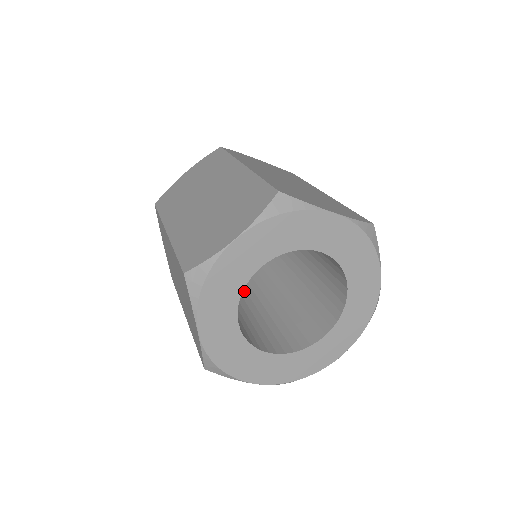
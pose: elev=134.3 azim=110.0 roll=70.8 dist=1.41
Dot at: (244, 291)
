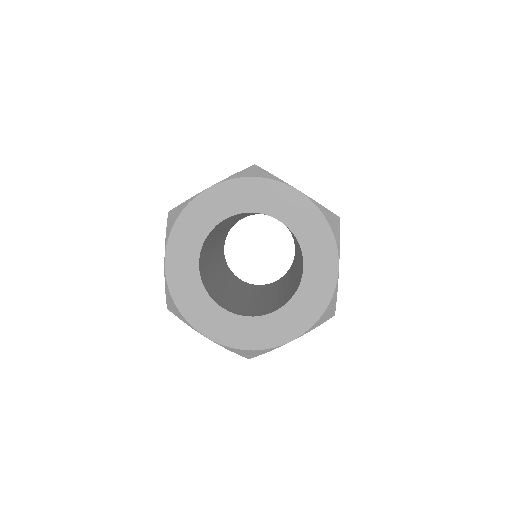
Dot at: (244, 293)
